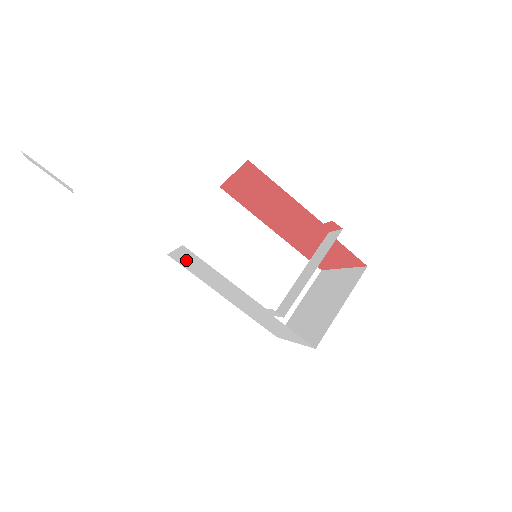
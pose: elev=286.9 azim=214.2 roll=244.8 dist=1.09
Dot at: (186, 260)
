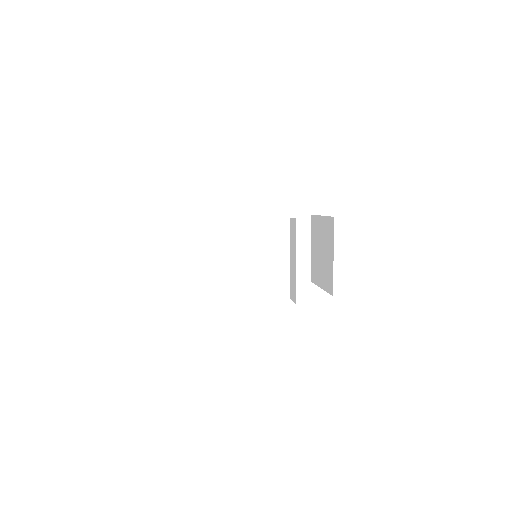
Dot at: occluded
